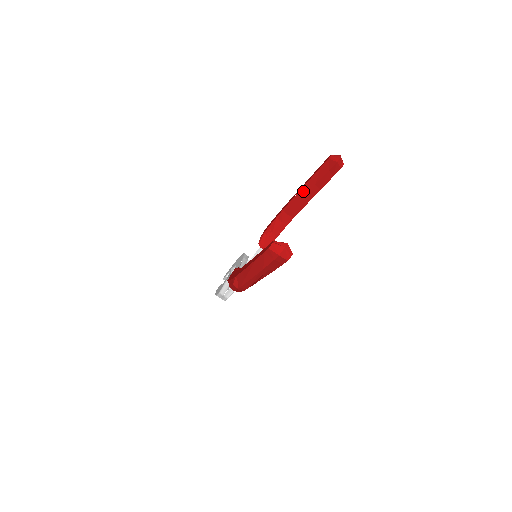
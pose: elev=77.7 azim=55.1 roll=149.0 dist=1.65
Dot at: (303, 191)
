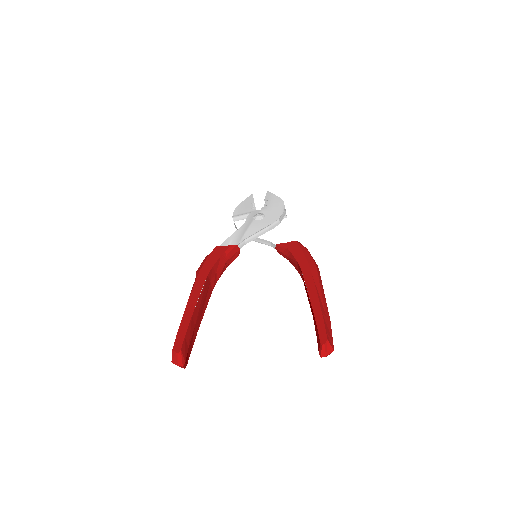
Dot at: (309, 299)
